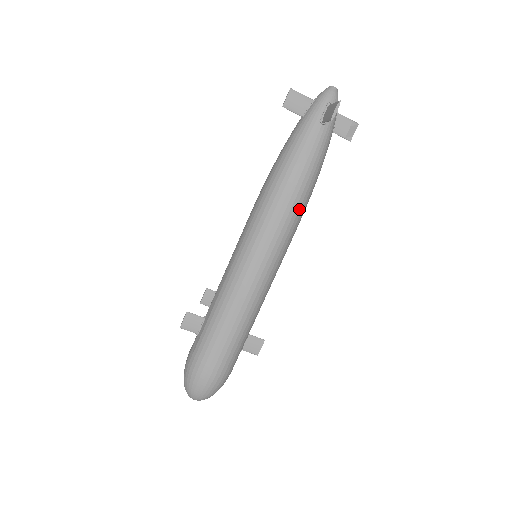
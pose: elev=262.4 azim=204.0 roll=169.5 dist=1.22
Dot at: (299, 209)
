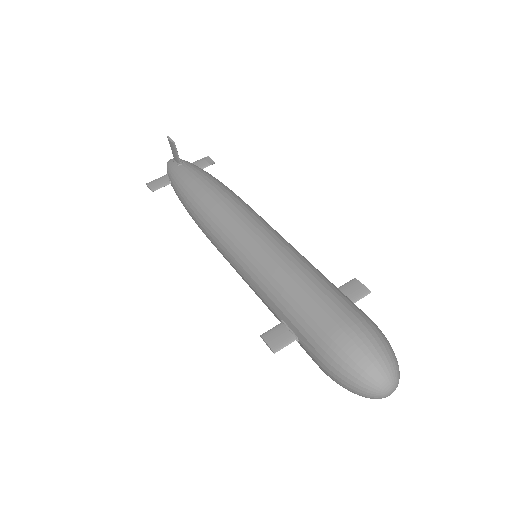
Dot at: (229, 193)
